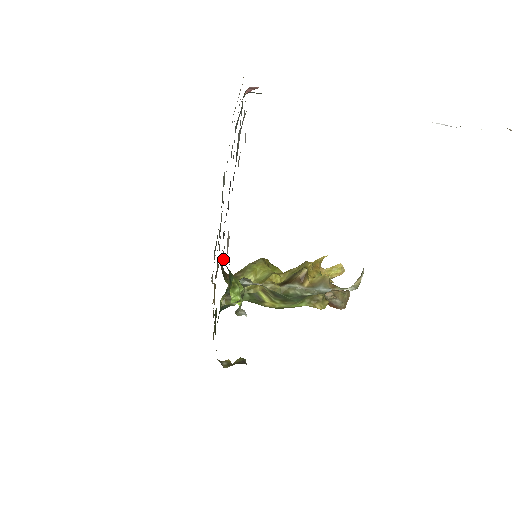
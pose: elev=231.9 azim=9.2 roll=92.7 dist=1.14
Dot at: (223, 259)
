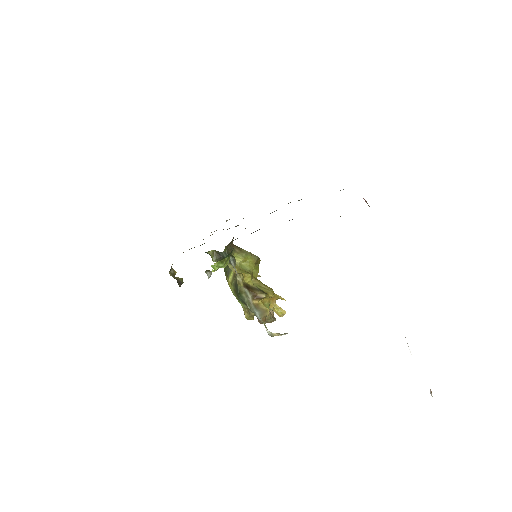
Dot at: occluded
